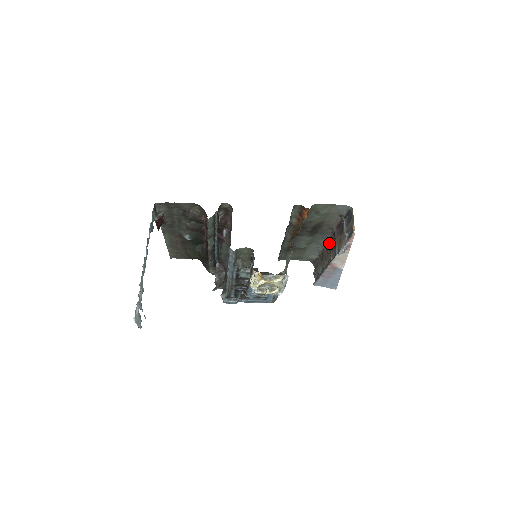
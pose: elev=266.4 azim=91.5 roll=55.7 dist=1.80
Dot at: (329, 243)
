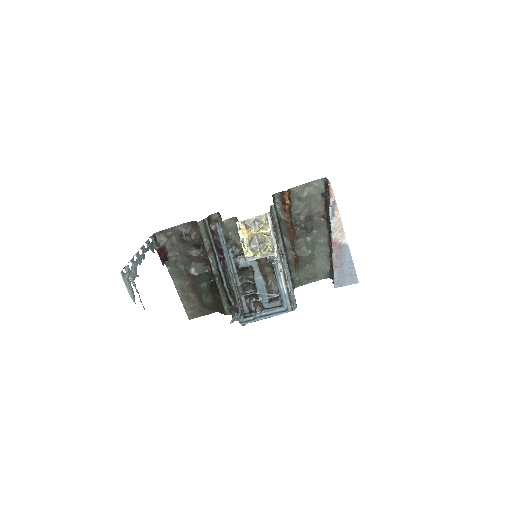
Dot at: occluded
